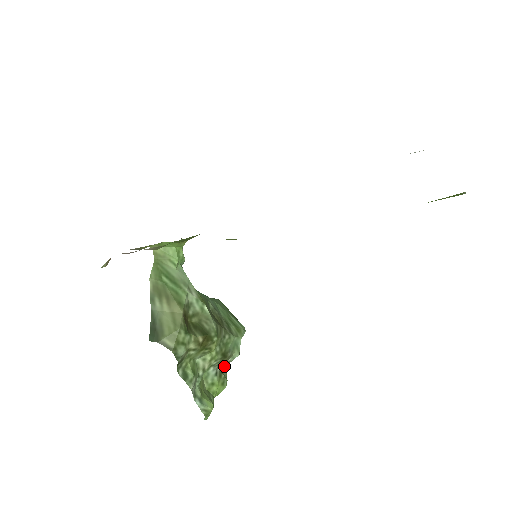
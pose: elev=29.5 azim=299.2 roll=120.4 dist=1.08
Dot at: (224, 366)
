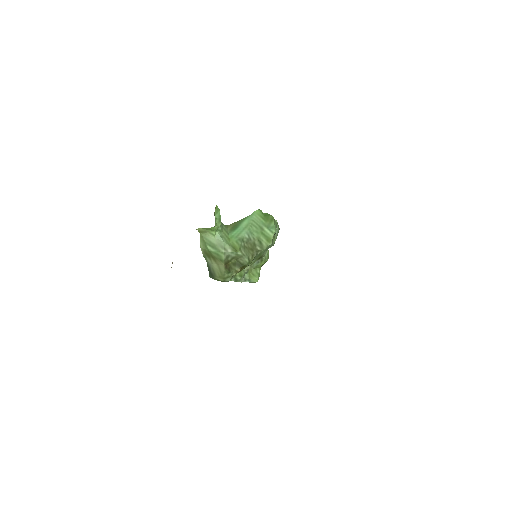
Dot at: (264, 255)
